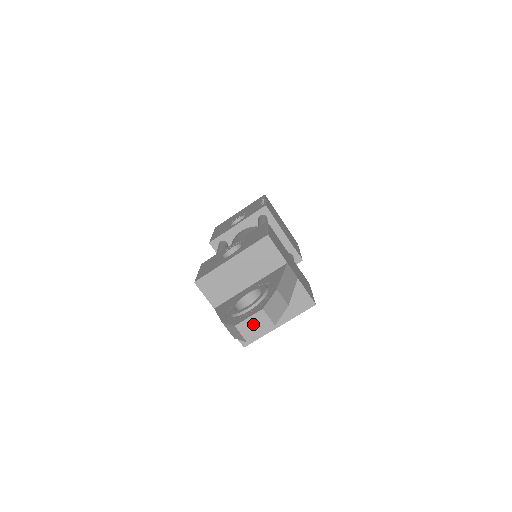
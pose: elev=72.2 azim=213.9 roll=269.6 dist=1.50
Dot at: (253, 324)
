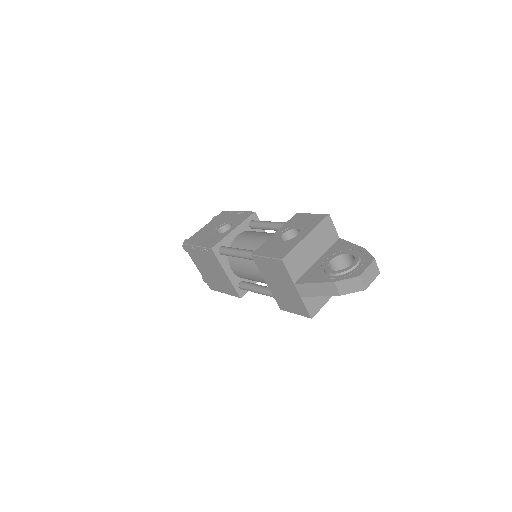
Dot at: (369, 273)
